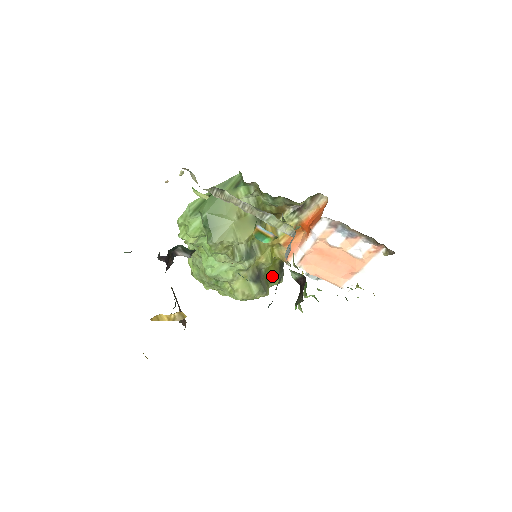
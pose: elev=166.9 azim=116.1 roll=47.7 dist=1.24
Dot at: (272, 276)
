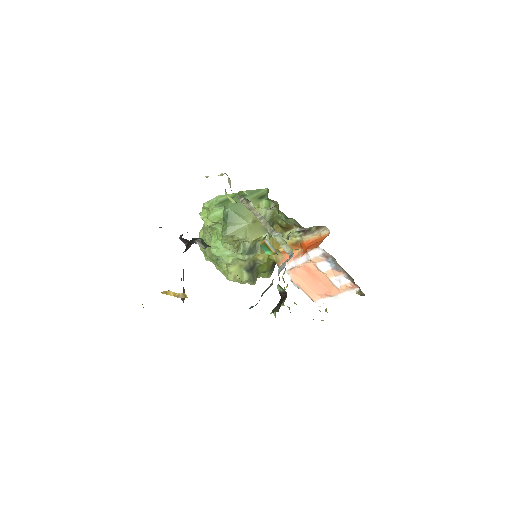
Dot at: (263, 270)
